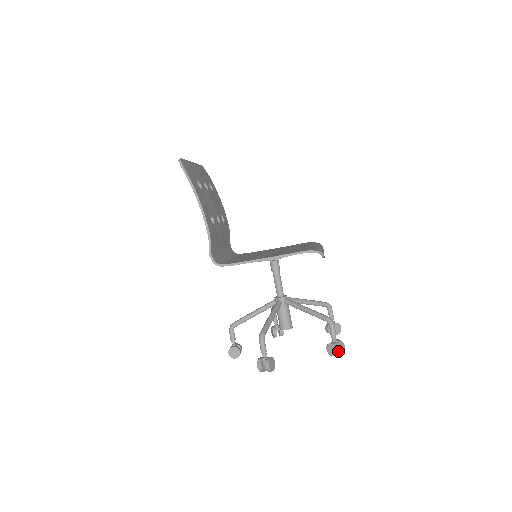
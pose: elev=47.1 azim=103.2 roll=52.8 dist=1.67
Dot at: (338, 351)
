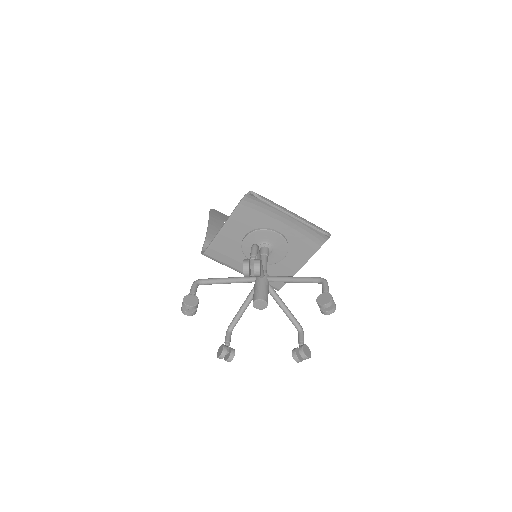
Dot at: (244, 263)
